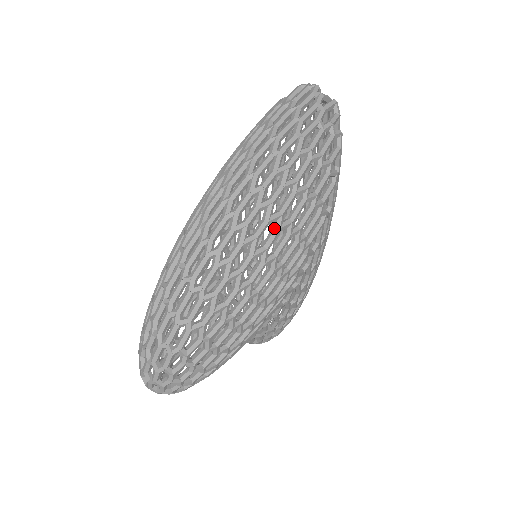
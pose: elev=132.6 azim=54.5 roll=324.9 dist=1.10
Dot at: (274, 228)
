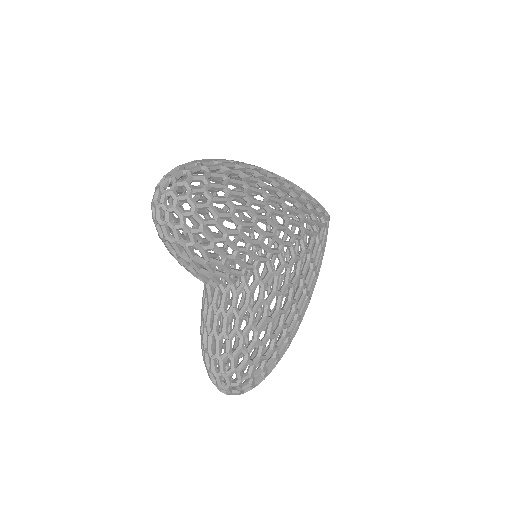
Dot at: (287, 188)
